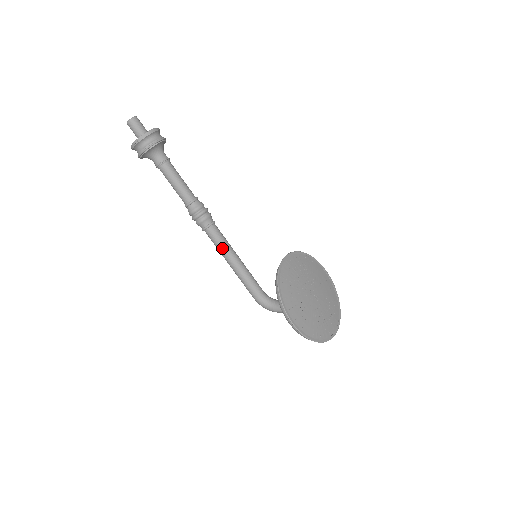
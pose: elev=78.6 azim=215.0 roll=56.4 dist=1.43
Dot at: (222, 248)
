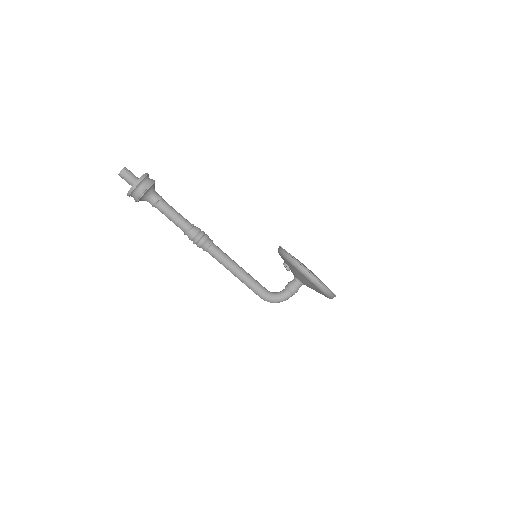
Dot at: (226, 259)
